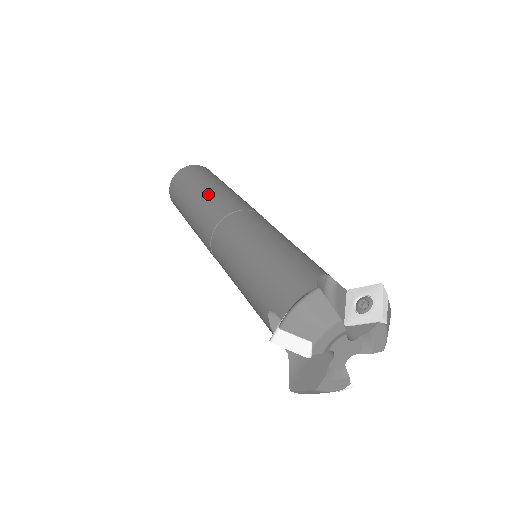
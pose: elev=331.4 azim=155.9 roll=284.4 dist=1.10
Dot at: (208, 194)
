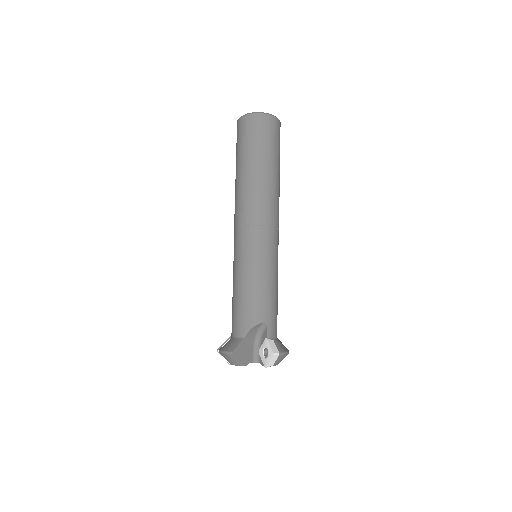
Dot at: (243, 184)
